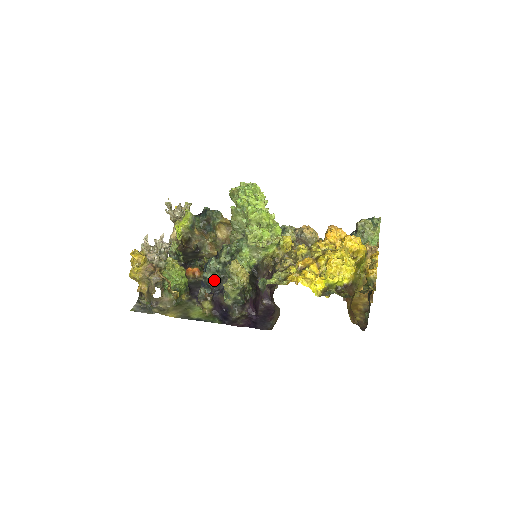
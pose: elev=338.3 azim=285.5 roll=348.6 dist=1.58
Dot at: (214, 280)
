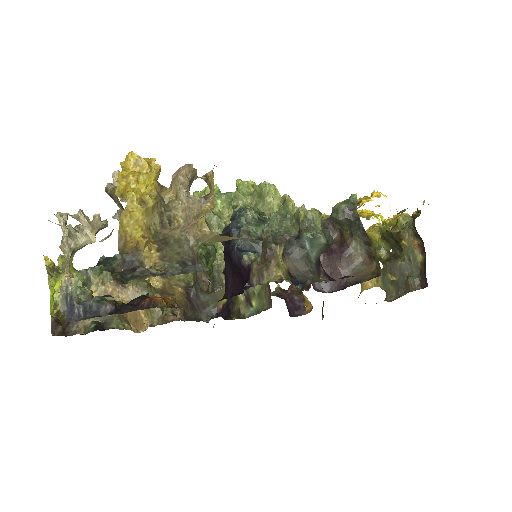
Dot at: (260, 238)
